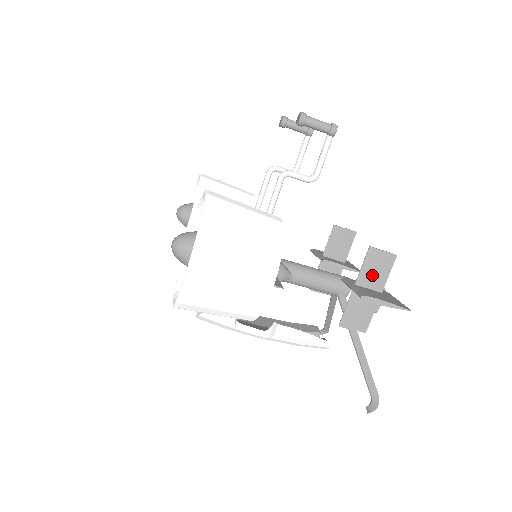
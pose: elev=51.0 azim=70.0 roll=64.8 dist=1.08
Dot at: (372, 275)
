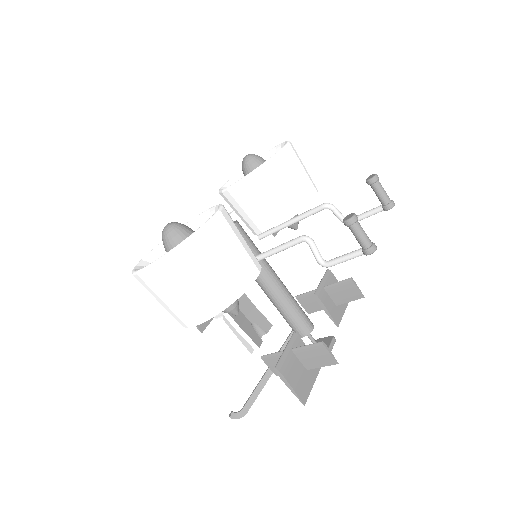
Dot at: (309, 356)
